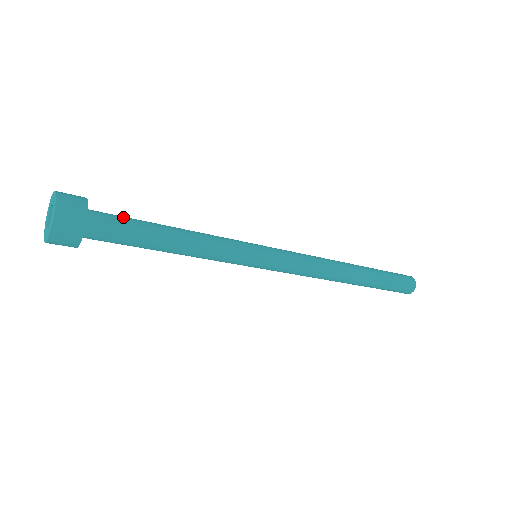
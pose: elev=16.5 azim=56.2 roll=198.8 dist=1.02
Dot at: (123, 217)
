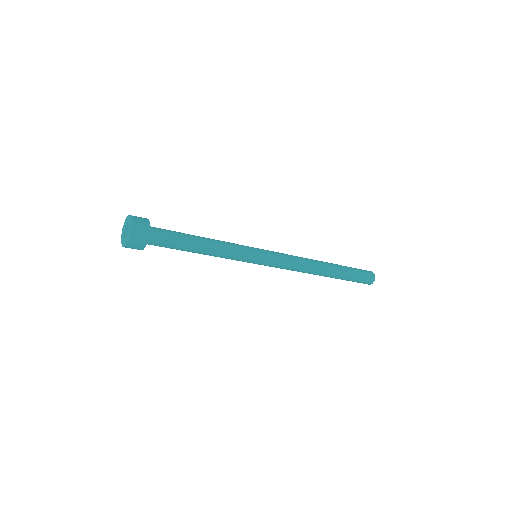
Dot at: (171, 232)
